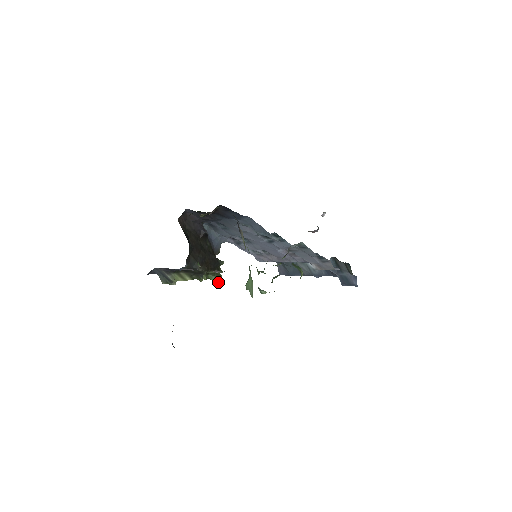
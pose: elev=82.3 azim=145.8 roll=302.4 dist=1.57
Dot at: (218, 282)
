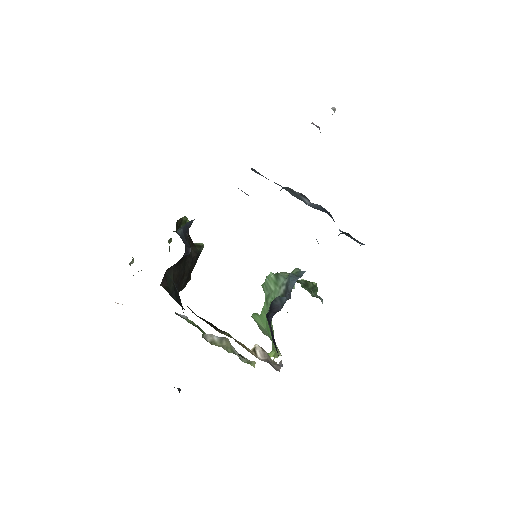
Dot at: occluded
